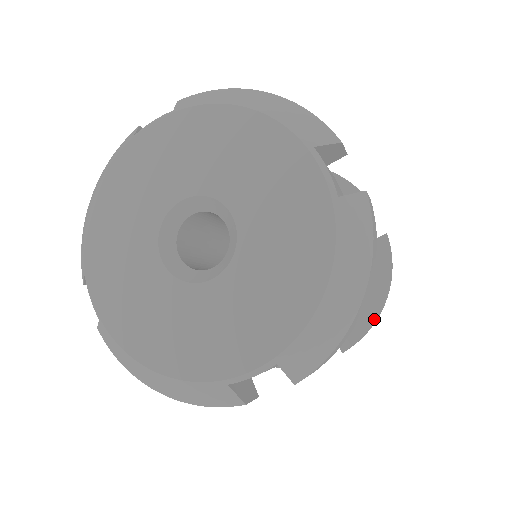
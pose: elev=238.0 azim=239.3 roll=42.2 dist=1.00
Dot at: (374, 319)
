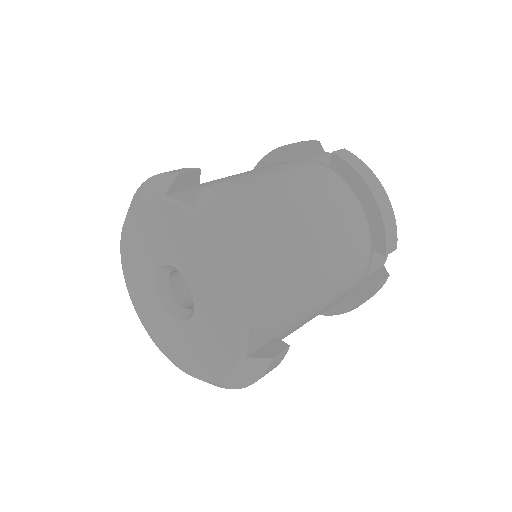
Dot at: (380, 214)
